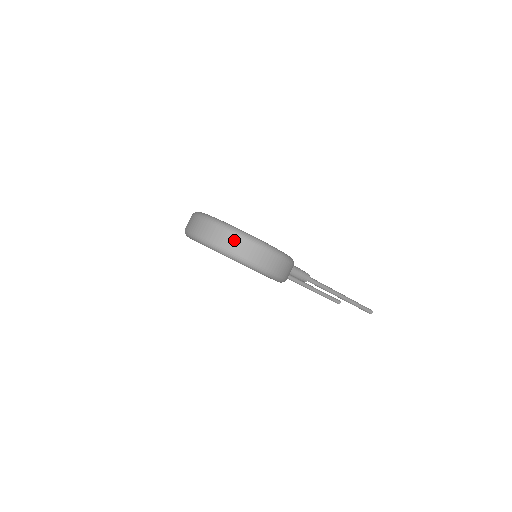
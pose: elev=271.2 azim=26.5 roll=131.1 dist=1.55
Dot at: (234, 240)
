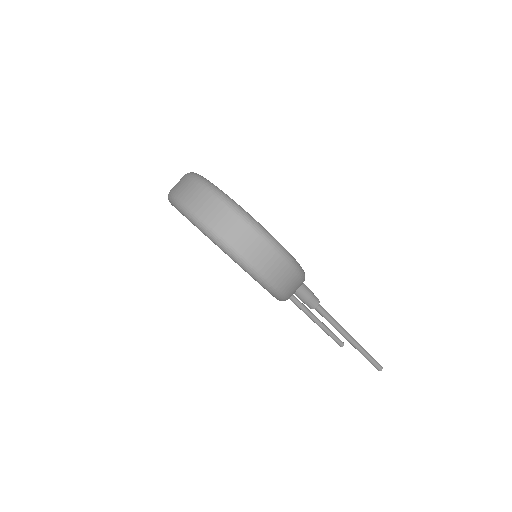
Dot at: (231, 221)
